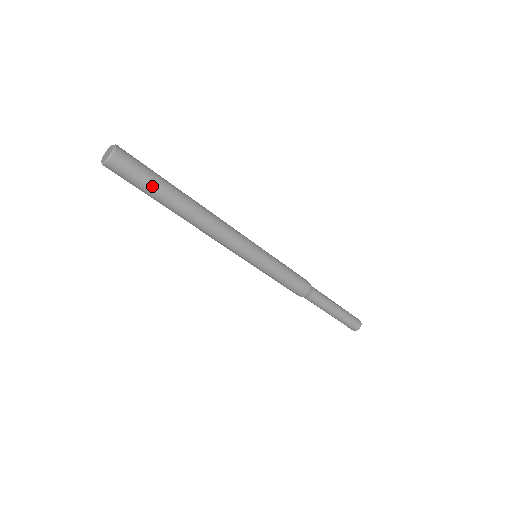
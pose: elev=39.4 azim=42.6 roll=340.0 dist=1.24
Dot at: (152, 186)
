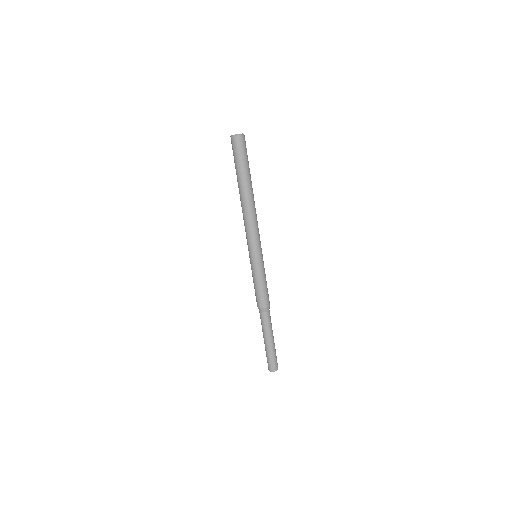
Dot at: (247, 164)
